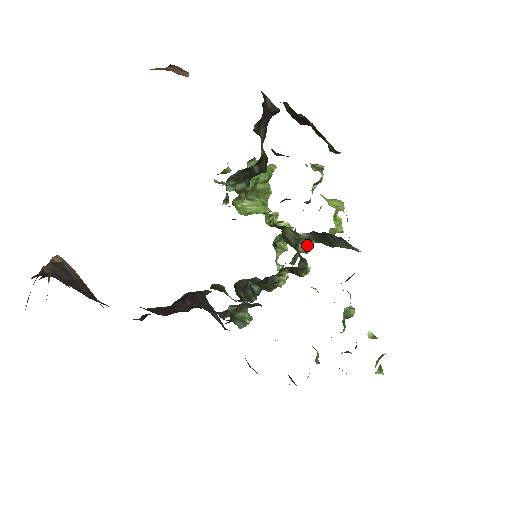
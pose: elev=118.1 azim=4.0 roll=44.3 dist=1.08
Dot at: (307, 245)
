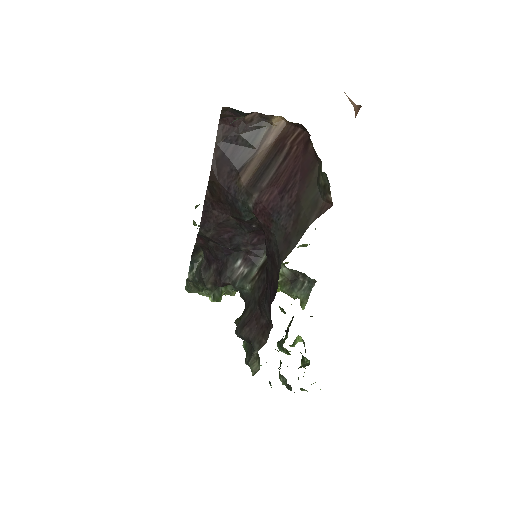
Dot at: occluded
